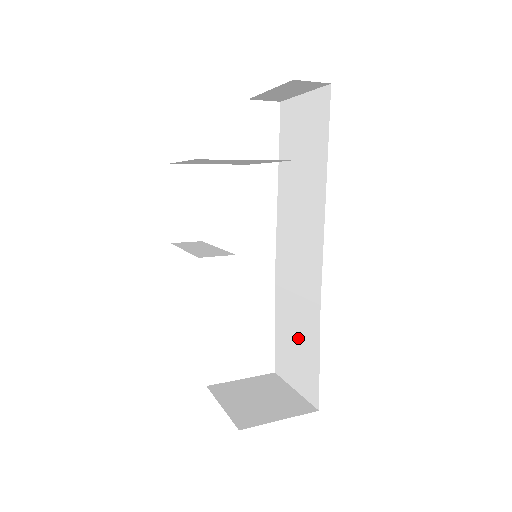
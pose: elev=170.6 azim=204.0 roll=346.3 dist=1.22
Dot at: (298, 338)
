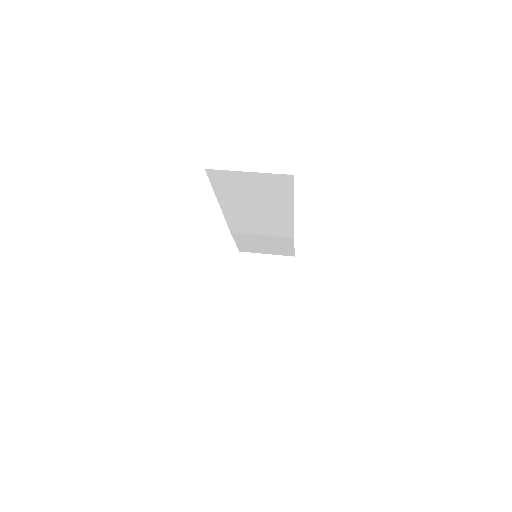
Dot at: (268, 245)
